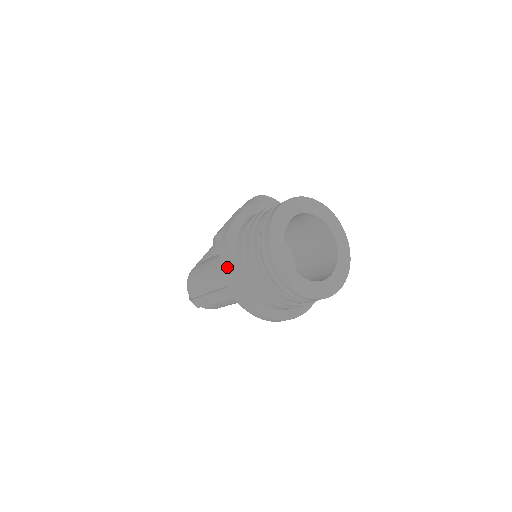
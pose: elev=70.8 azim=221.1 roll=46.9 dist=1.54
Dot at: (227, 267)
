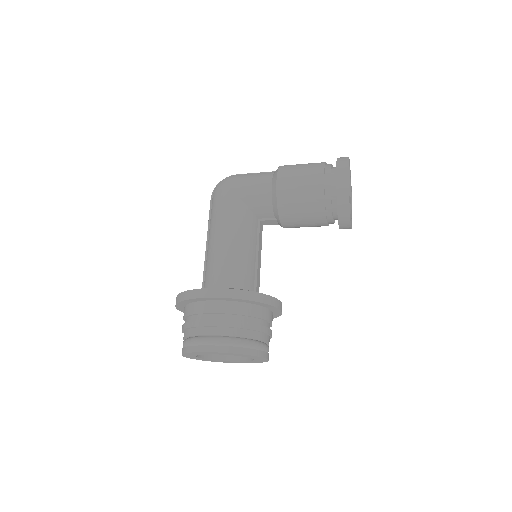
Dot at: (177, 304)
